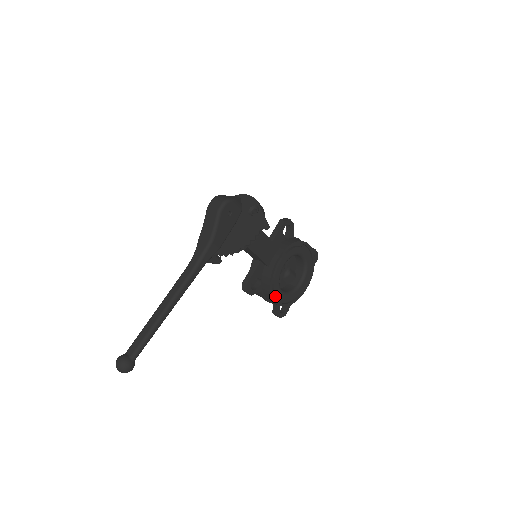
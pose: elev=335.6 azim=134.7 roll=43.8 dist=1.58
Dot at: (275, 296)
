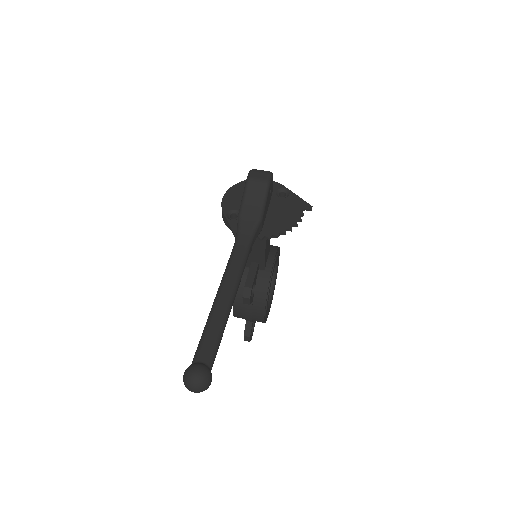
Dot at: occluded
